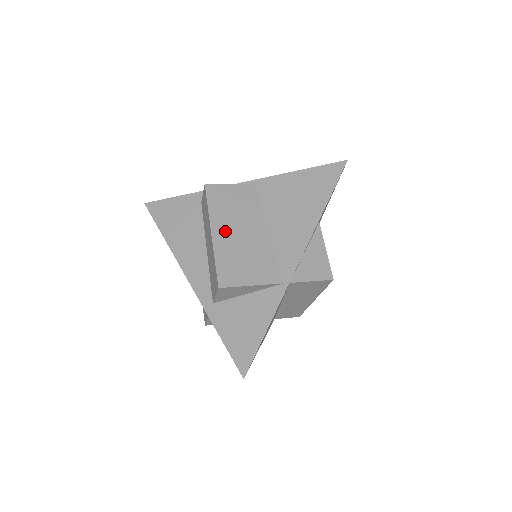
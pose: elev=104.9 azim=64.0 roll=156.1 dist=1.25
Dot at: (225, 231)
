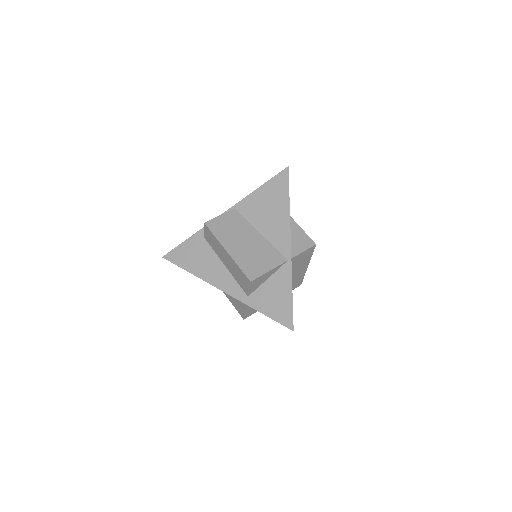
Dot at: (234, 246)
